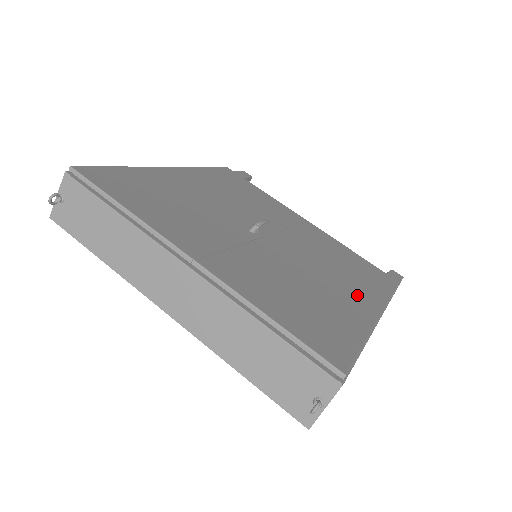
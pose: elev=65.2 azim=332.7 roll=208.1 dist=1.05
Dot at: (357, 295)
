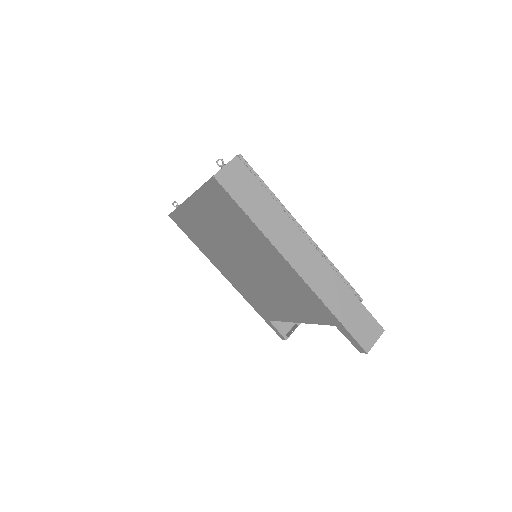
Dot at: occluded
